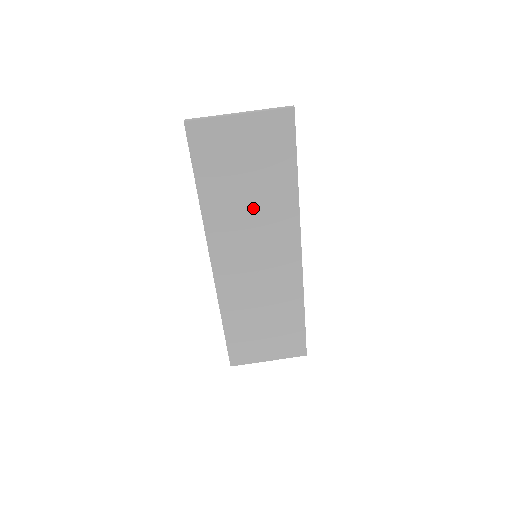
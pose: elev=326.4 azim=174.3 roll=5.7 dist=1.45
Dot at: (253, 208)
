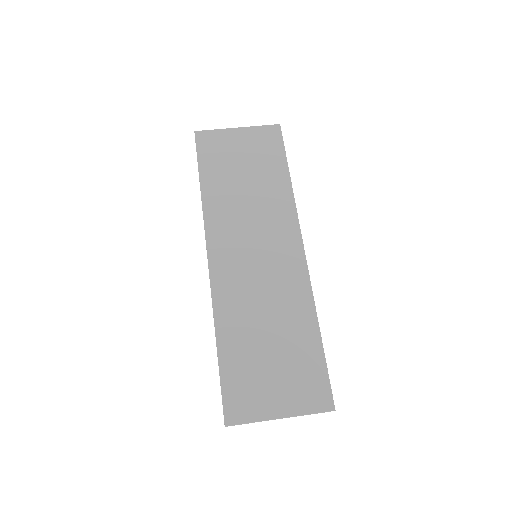
Dot at: (251, 199)
